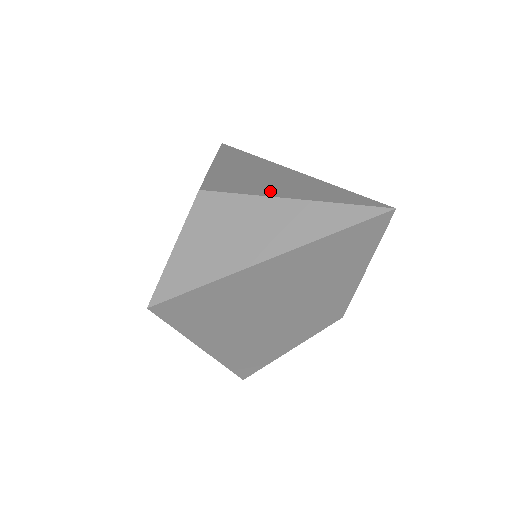
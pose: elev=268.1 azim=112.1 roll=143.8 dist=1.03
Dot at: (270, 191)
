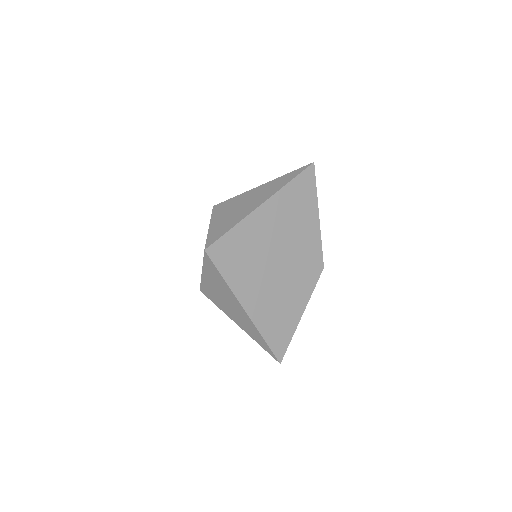
Dot at: occluded
